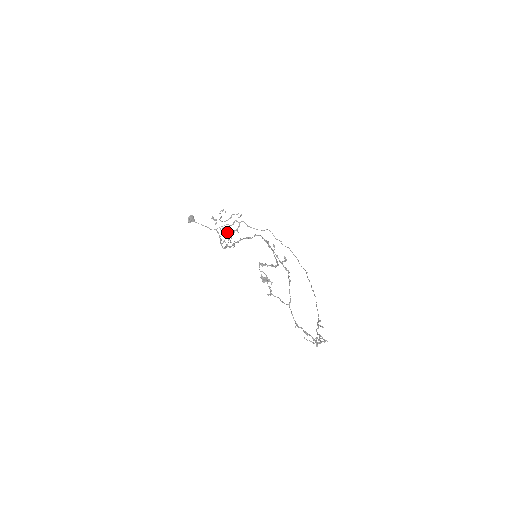
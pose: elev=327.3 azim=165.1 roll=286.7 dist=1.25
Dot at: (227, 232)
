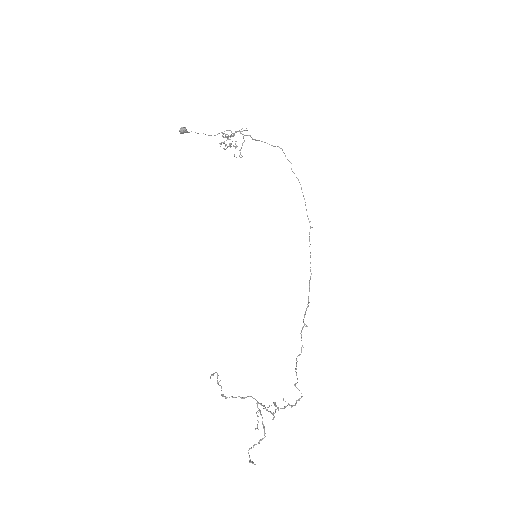
Dot at: occluded
